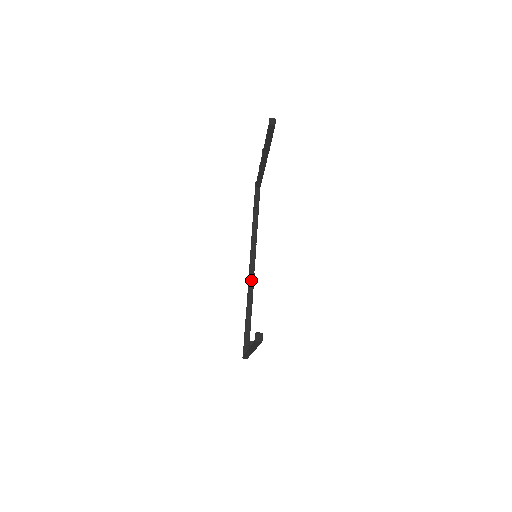
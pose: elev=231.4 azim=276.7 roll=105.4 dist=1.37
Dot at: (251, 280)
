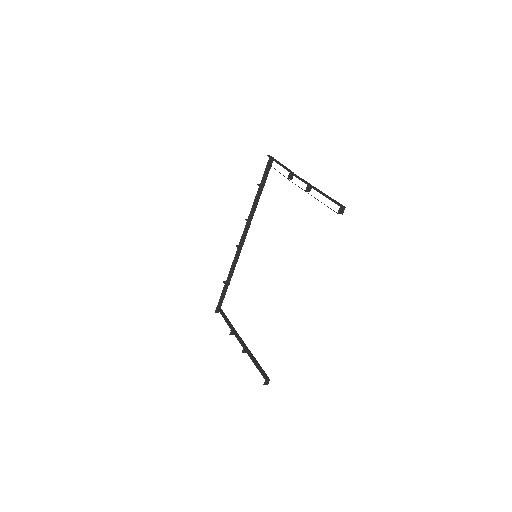
Dot at: (238, 255)
